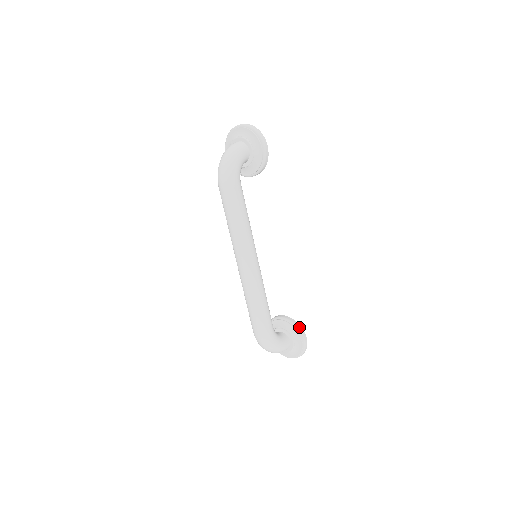
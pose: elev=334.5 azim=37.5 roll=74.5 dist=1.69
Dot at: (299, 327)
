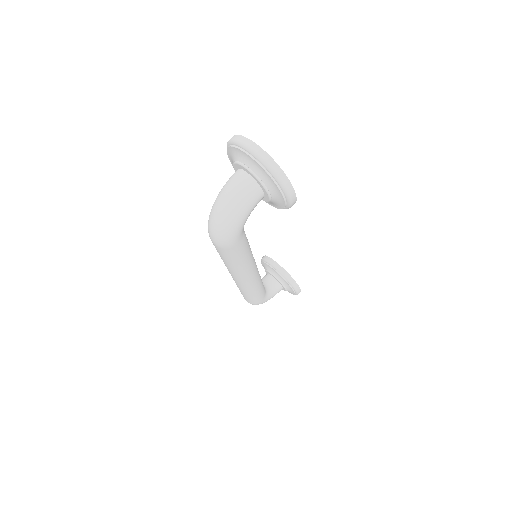
Dot at: (295, 285)
